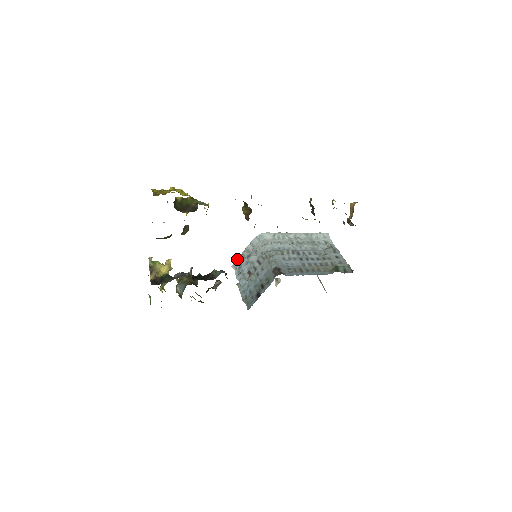
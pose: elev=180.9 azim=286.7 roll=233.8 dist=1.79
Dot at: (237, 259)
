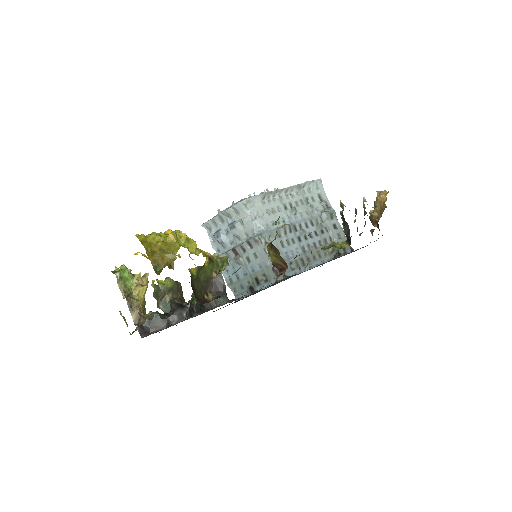
Dot at: (211, 220)
